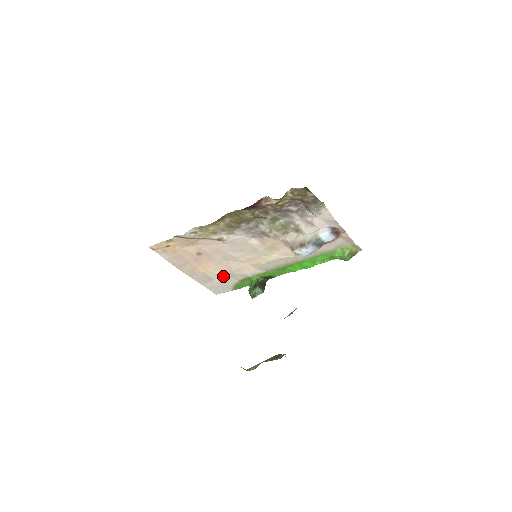
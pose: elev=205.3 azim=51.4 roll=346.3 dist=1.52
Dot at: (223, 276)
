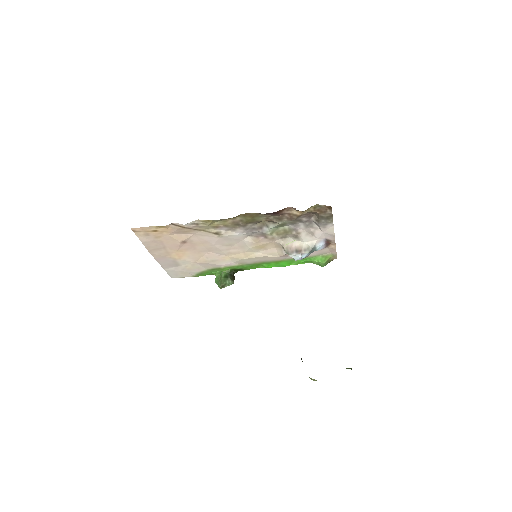
Dot at: (193, 264)
